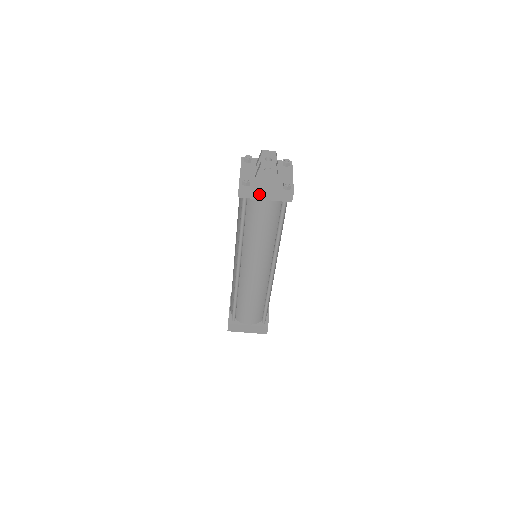
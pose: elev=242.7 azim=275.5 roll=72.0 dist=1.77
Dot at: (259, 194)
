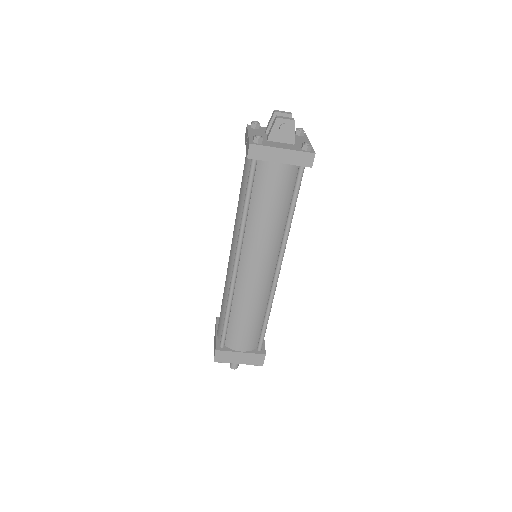
Dot at: (273, 154)
